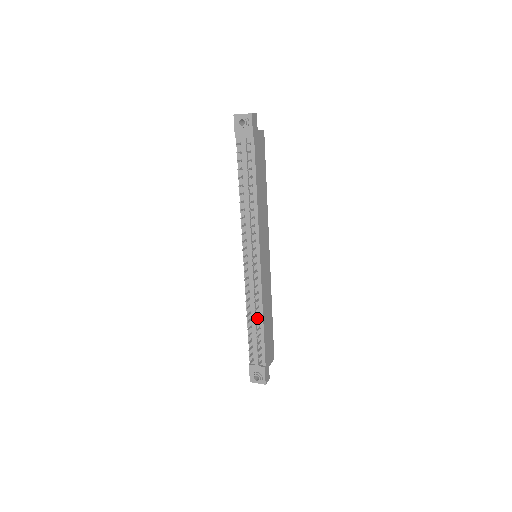
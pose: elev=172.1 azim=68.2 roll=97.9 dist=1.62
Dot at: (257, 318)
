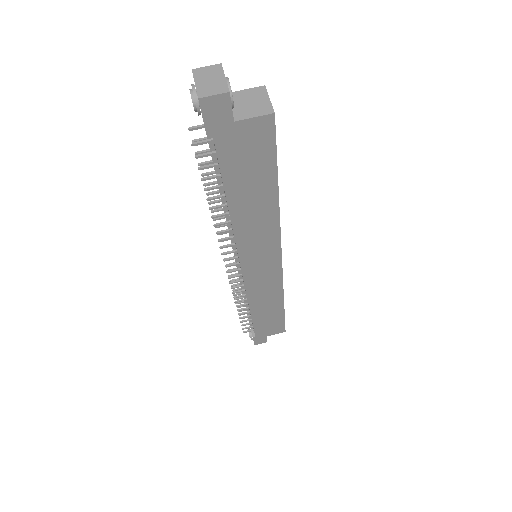
Dot at: occluded
